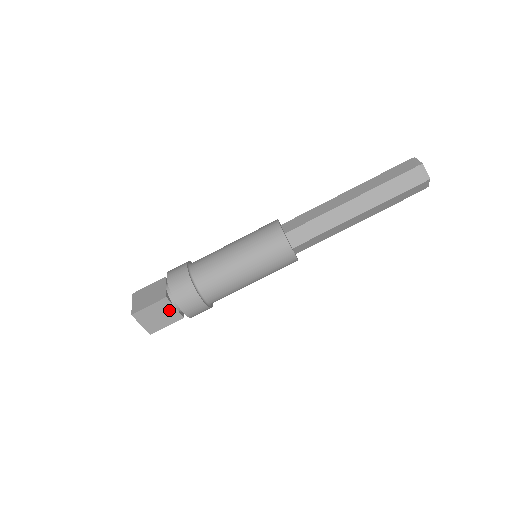
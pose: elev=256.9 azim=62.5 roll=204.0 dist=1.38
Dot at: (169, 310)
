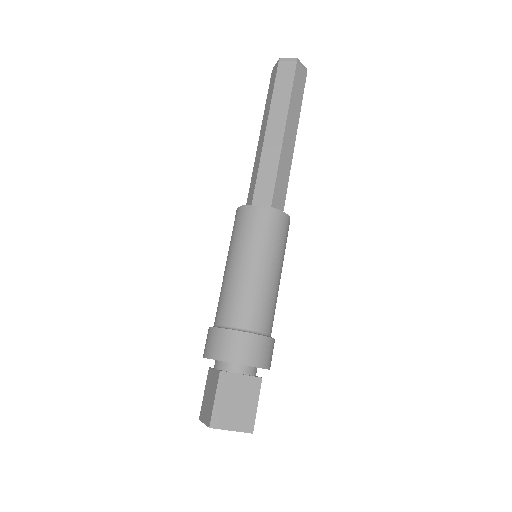
Dot at: (239, 383)
